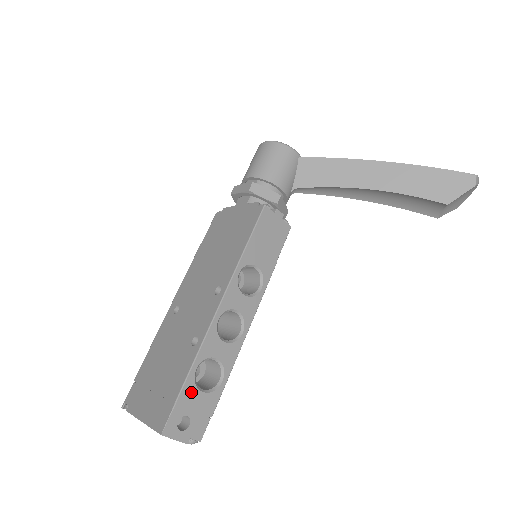
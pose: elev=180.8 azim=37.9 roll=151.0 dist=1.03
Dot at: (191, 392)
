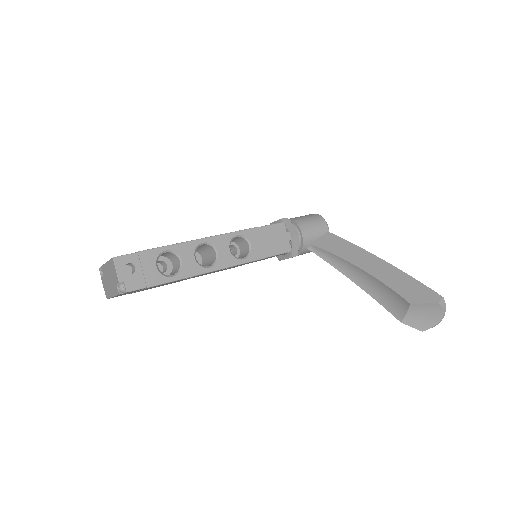
Dot at: (151, 258)
